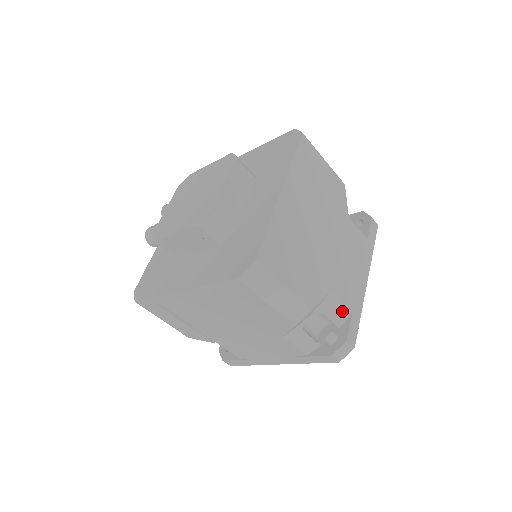
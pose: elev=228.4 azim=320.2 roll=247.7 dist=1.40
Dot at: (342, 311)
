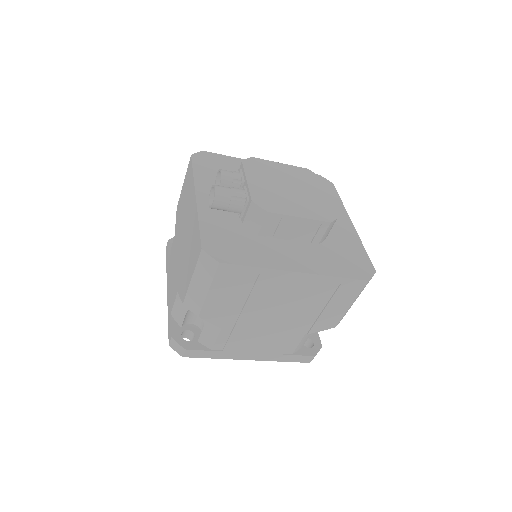
Dot at: occluded
